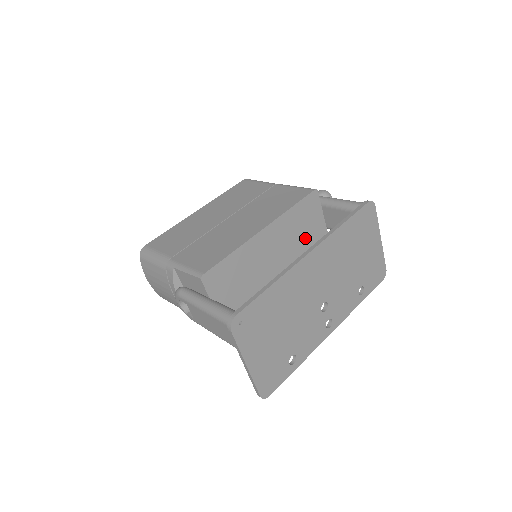
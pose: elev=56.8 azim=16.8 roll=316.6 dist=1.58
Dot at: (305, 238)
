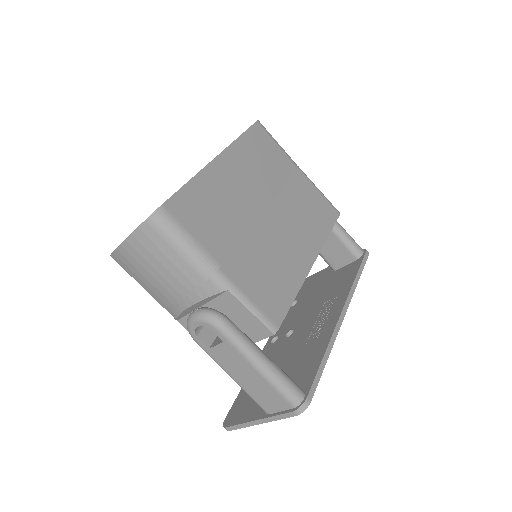
Dot at: occluded
